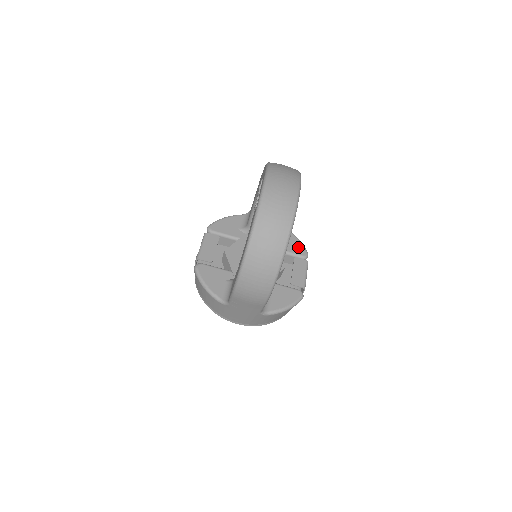
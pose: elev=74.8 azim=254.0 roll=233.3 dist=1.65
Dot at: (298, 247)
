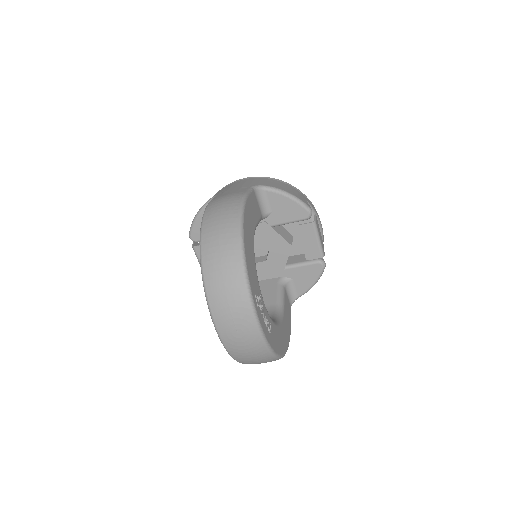
Dot at: (295, 210)
